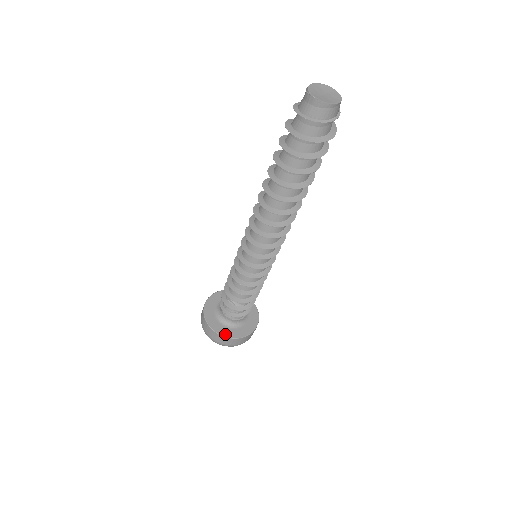
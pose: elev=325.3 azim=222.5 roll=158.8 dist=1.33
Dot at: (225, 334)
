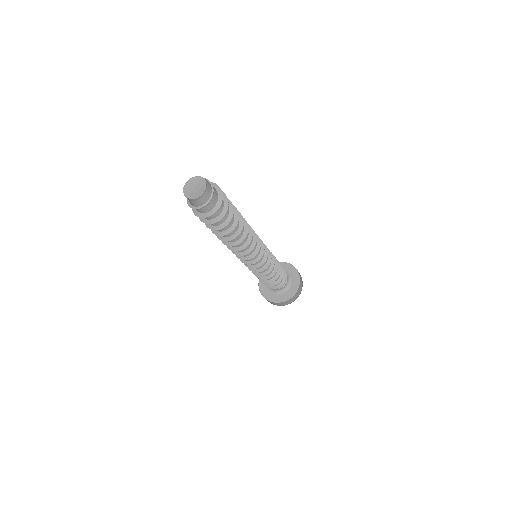
Dot at: (278, 300)
